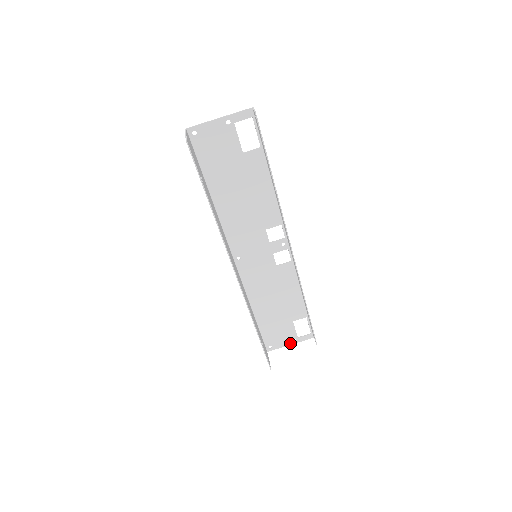
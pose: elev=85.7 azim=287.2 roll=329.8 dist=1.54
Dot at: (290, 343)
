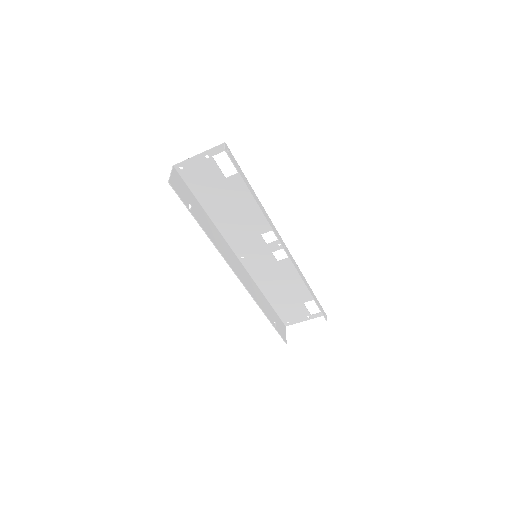
Dot at: (305, 319)
